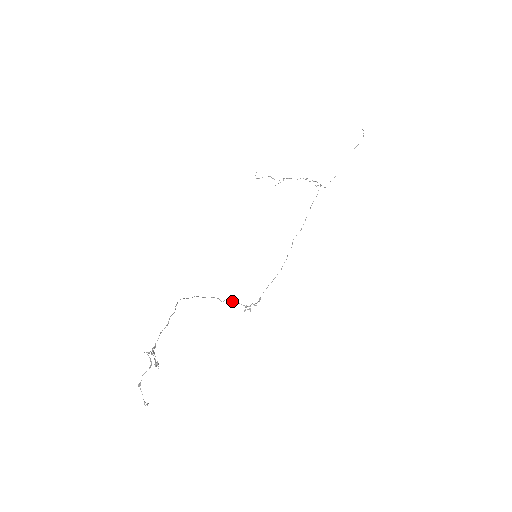
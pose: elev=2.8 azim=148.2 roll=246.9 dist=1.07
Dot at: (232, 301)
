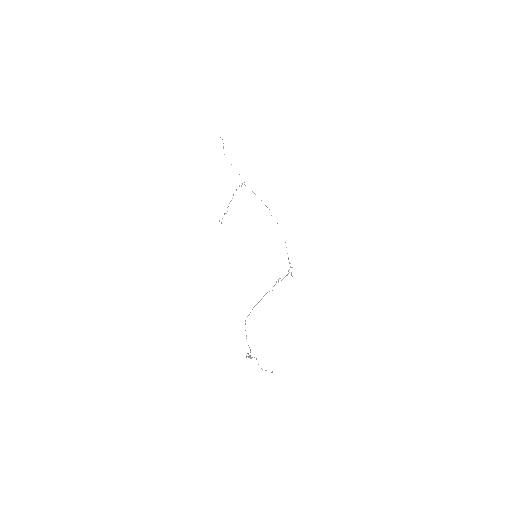
Dot at: occluded
